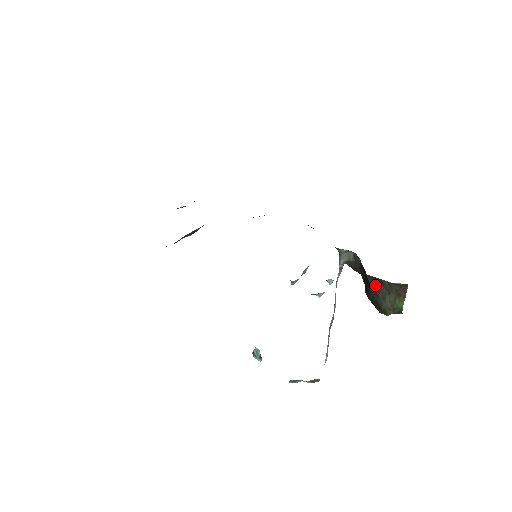
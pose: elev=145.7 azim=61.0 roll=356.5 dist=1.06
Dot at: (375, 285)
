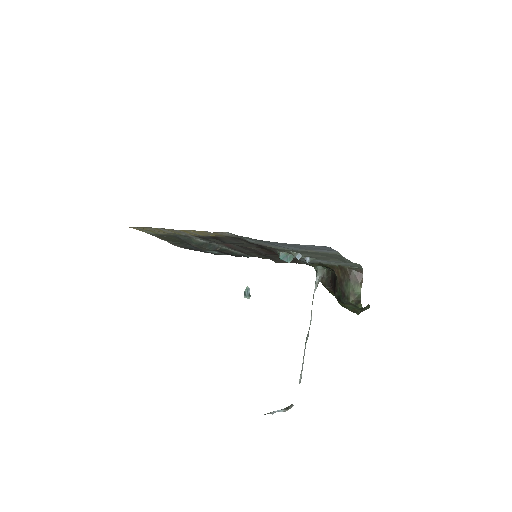
Dot at: (340, 277)
